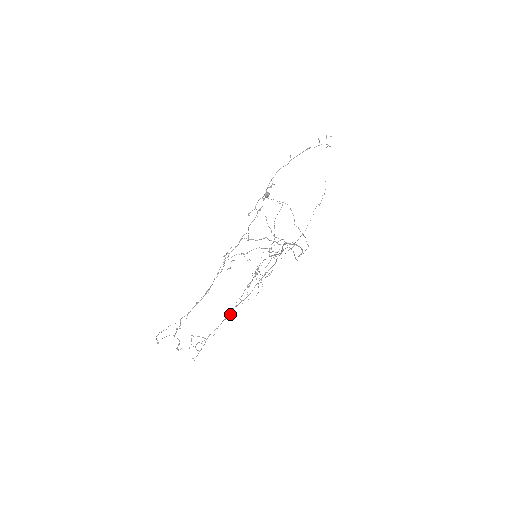
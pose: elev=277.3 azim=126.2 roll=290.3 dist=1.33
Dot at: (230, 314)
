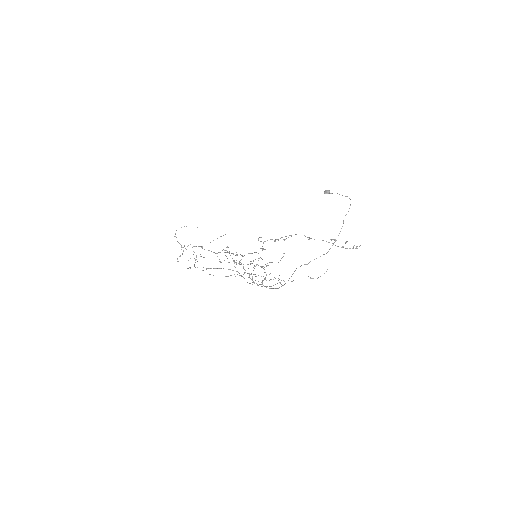
Dot at: (213, 275)
